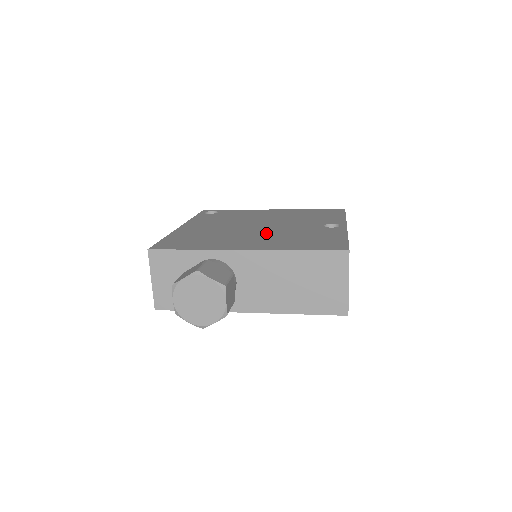
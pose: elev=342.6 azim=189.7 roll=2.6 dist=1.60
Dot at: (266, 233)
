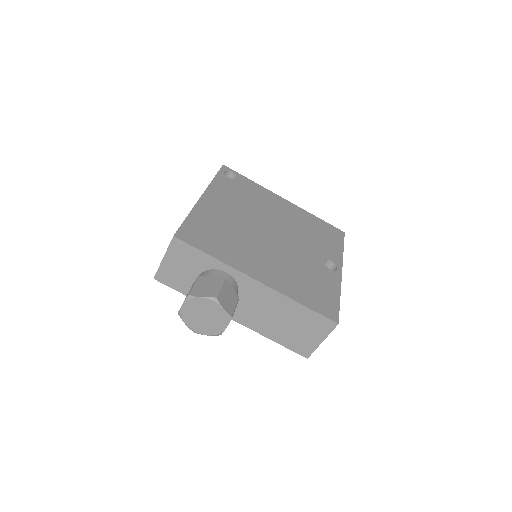
Dot at: (277, 253)
